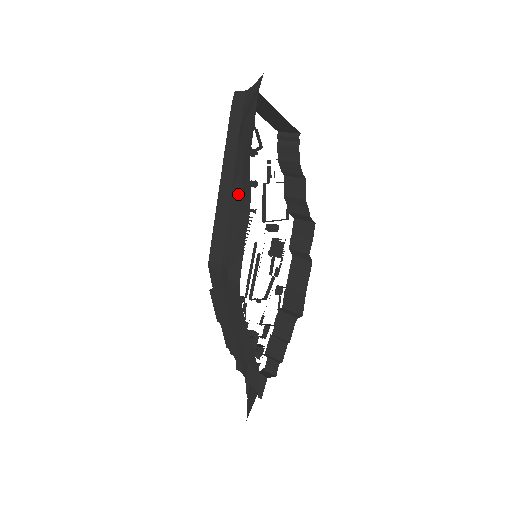
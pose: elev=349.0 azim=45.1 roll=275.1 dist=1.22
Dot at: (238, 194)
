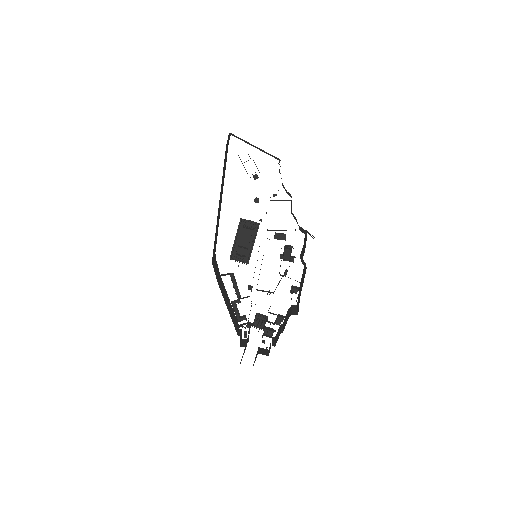
Dot at: occluded
